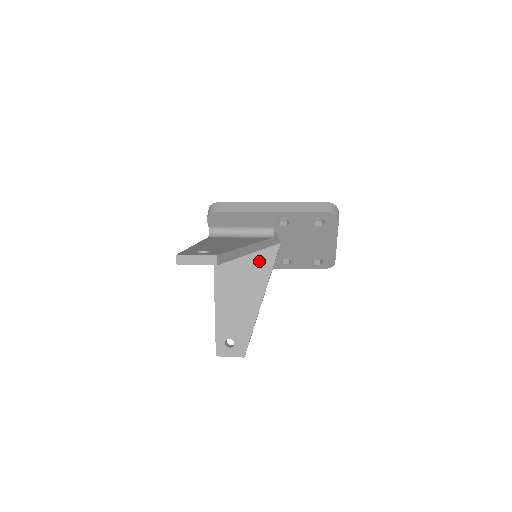
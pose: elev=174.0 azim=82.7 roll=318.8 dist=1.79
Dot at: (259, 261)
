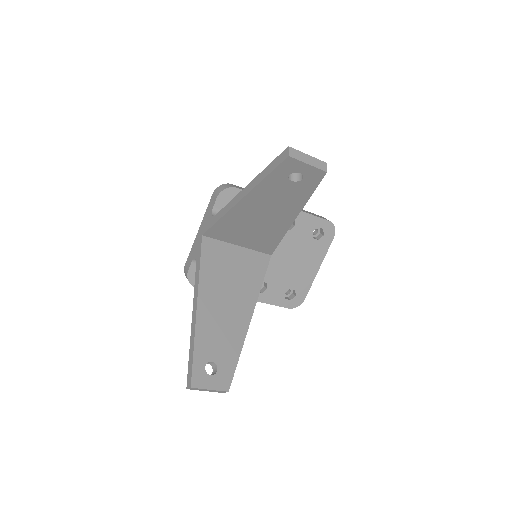
Dot at: (250, 269)
